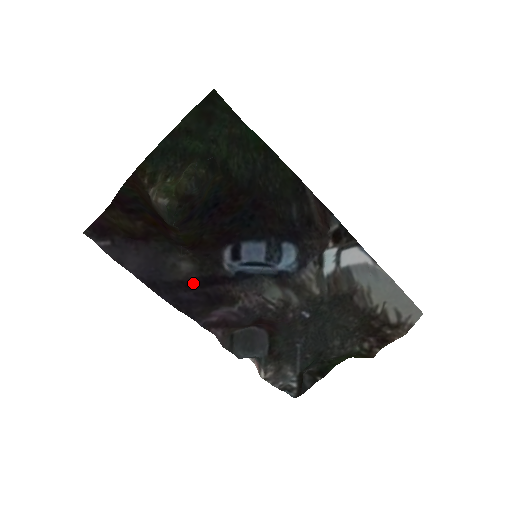
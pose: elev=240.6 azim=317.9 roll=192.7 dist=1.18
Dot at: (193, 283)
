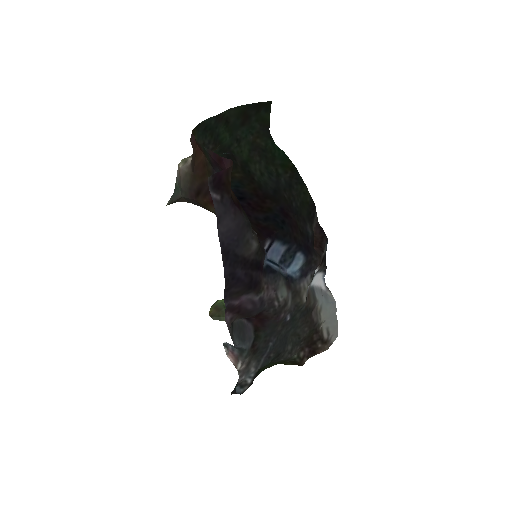
Dot at: (249, 263)
